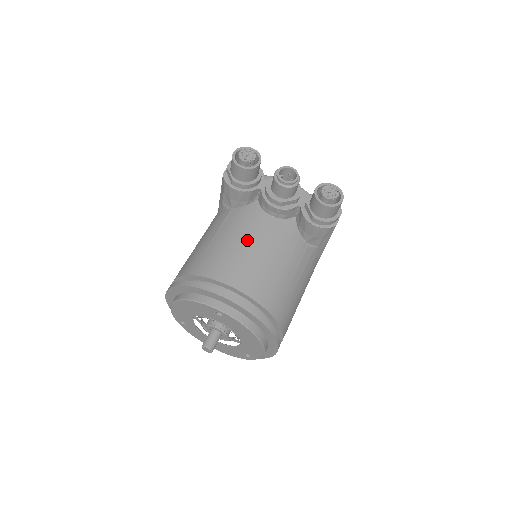
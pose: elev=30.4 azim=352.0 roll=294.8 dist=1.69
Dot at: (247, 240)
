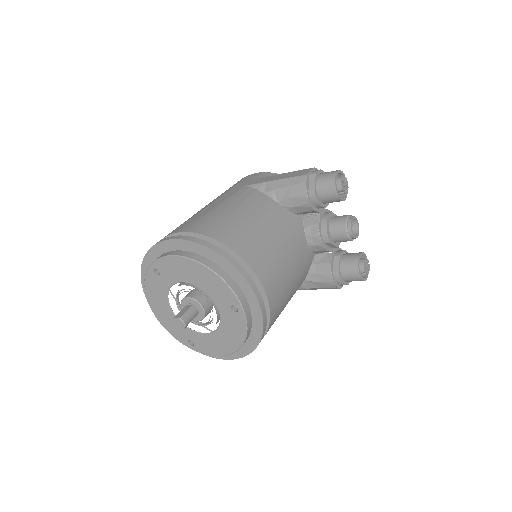
Dot at: (288, 252)
